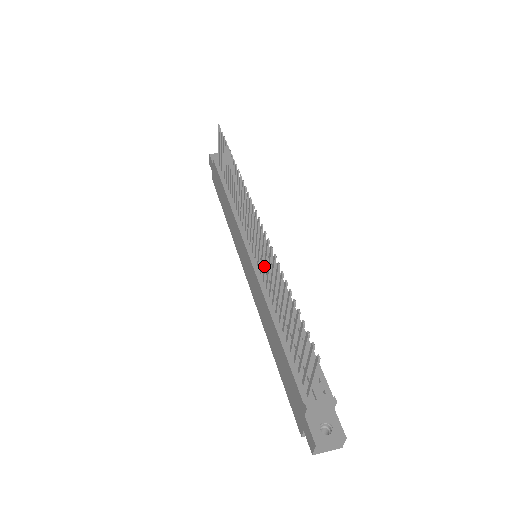
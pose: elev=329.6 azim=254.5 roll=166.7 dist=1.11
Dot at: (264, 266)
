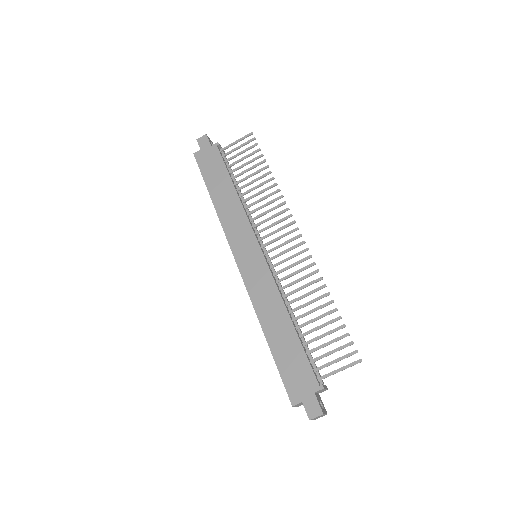
Dot at: (290, 274)
